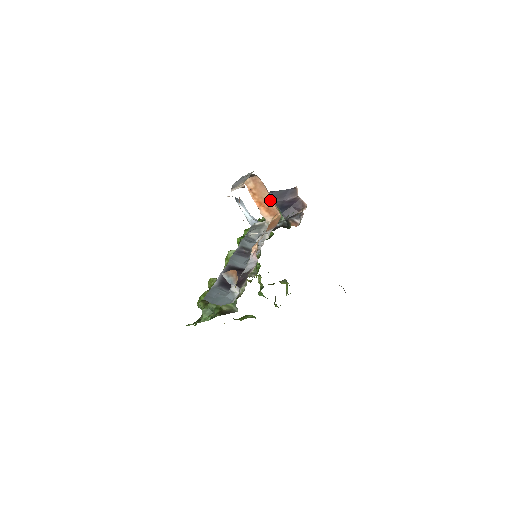
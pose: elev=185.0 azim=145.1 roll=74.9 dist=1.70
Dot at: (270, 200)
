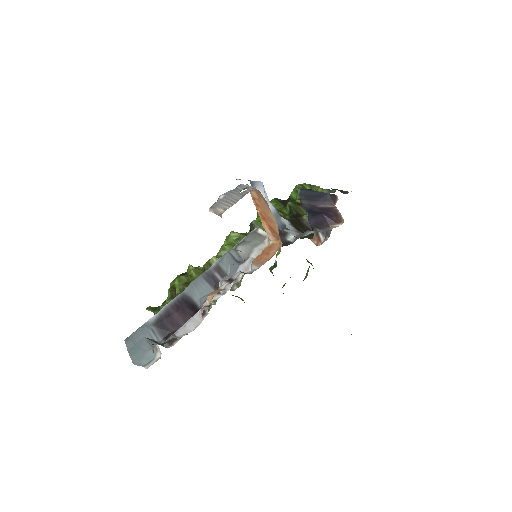
Dot at: (274, 222)
